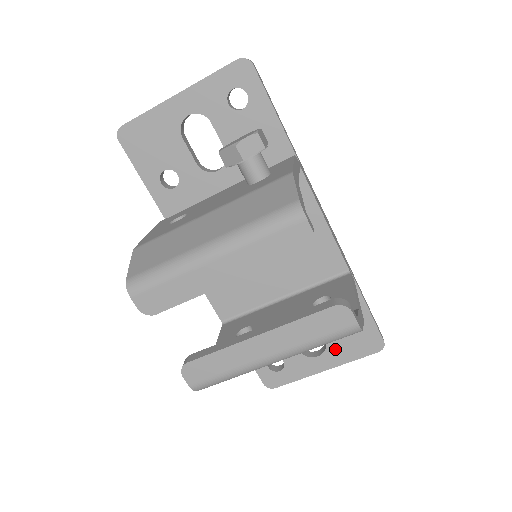
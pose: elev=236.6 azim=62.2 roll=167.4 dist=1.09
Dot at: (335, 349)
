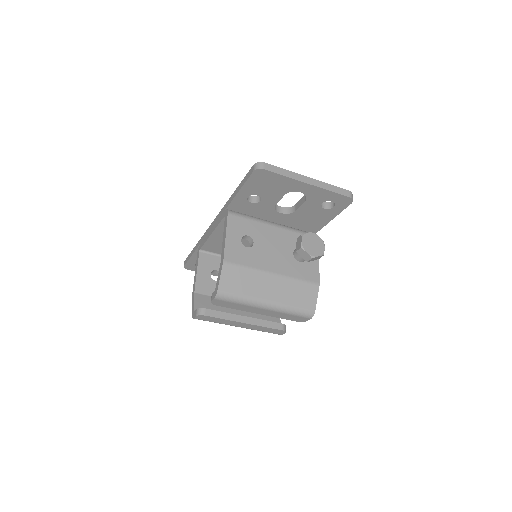
Dot at: occluded
